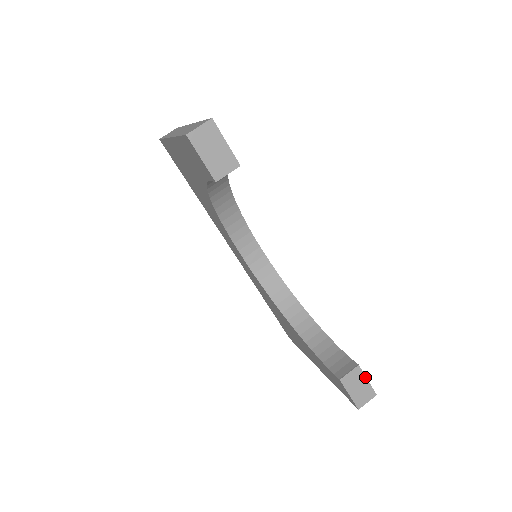
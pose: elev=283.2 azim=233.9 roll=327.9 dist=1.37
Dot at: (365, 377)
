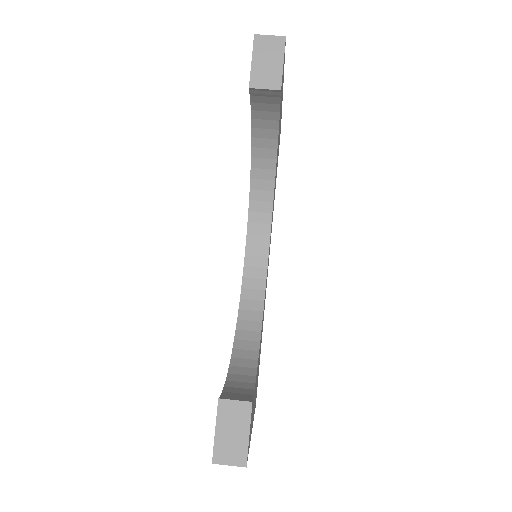
Dot at: (249, 426)
